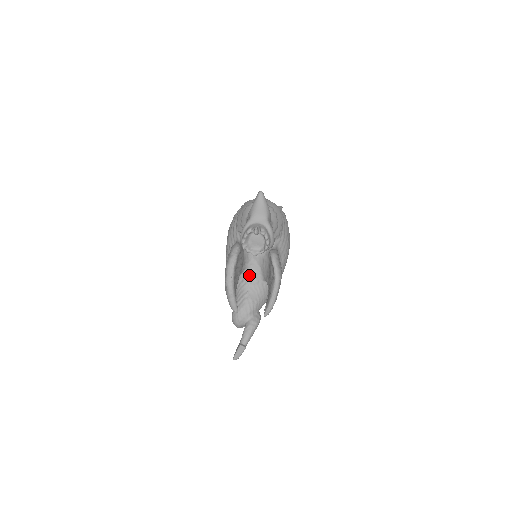
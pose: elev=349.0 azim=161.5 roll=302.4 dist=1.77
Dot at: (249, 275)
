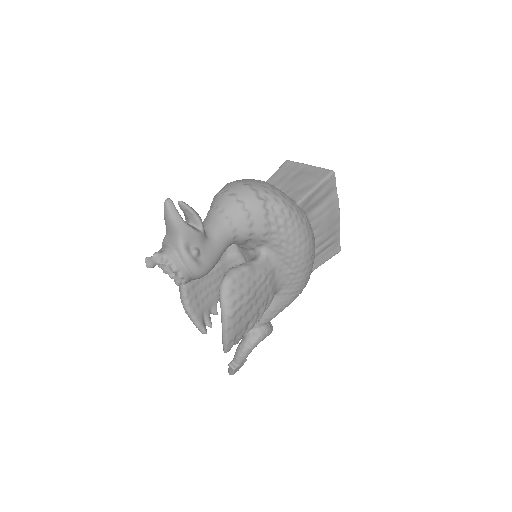
Dot at: occluded
